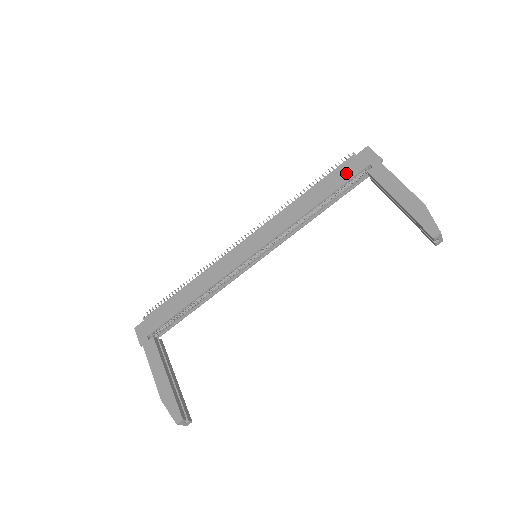
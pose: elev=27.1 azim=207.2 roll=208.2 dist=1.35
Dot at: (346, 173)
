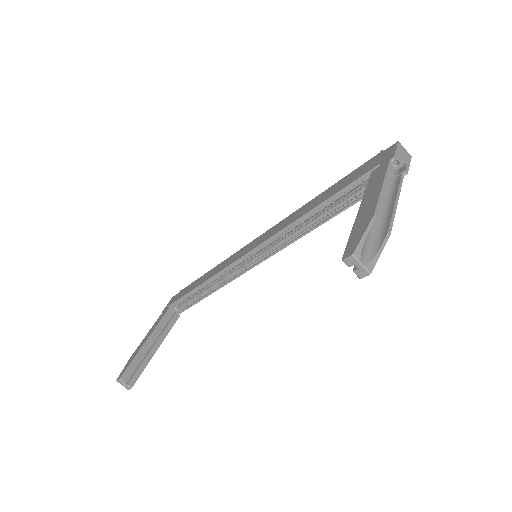
Dot at: (357, 174)
